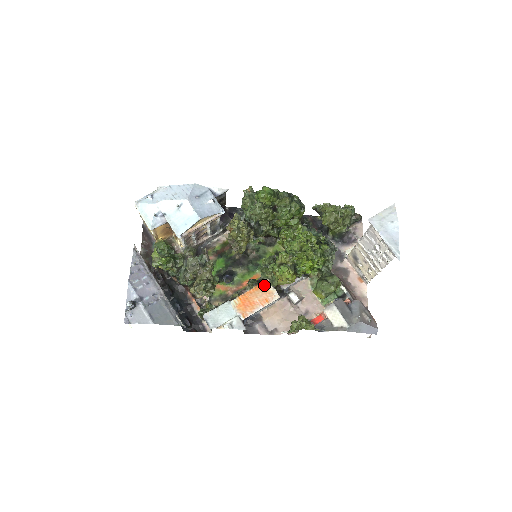
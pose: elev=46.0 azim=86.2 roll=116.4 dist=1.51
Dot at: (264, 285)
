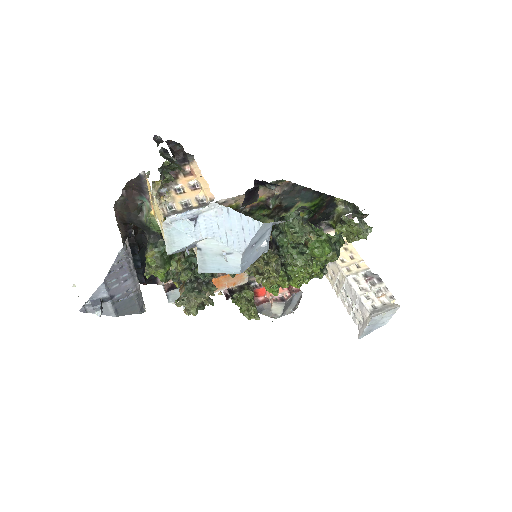
Dot at: occluded
